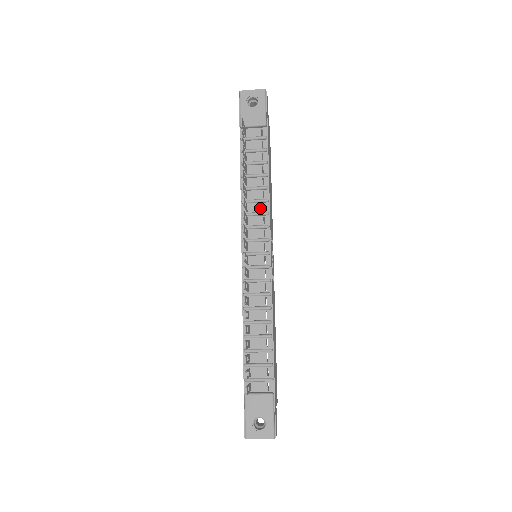
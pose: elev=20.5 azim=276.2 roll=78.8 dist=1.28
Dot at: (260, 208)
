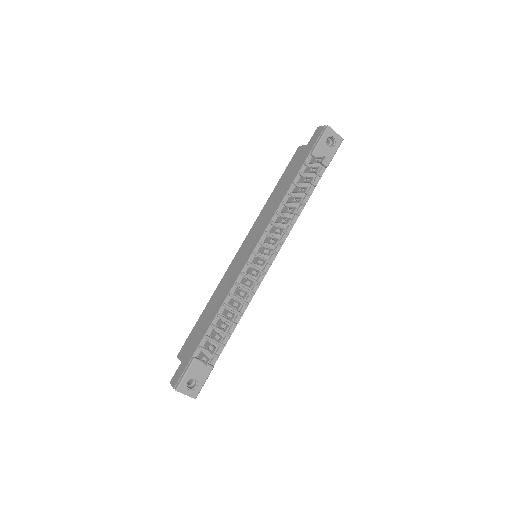
Dot at: (285, 226)
